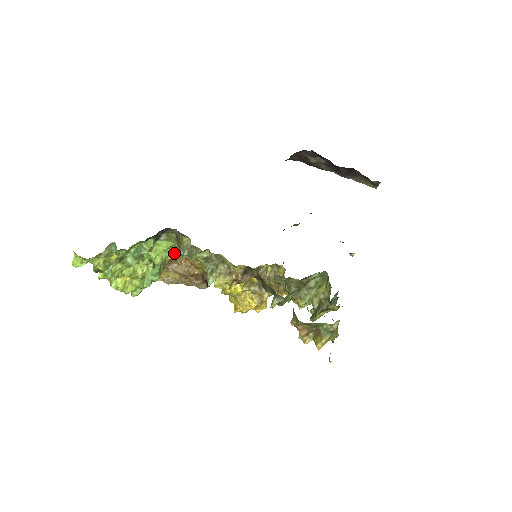
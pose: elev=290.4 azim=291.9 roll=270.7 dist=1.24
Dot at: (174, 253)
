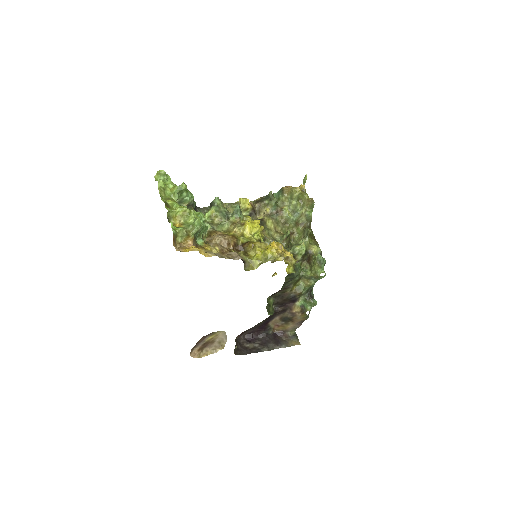
Dot at: (208, 224)
